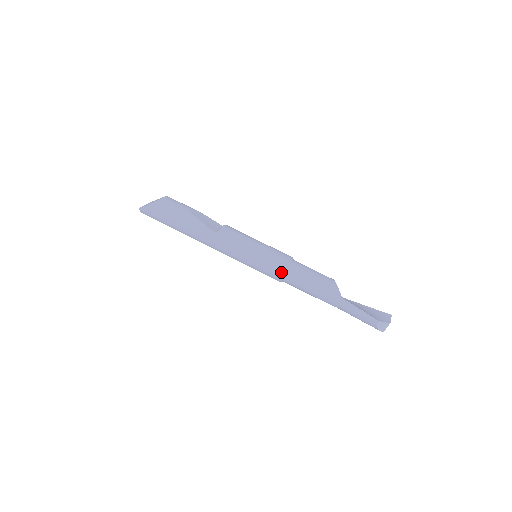
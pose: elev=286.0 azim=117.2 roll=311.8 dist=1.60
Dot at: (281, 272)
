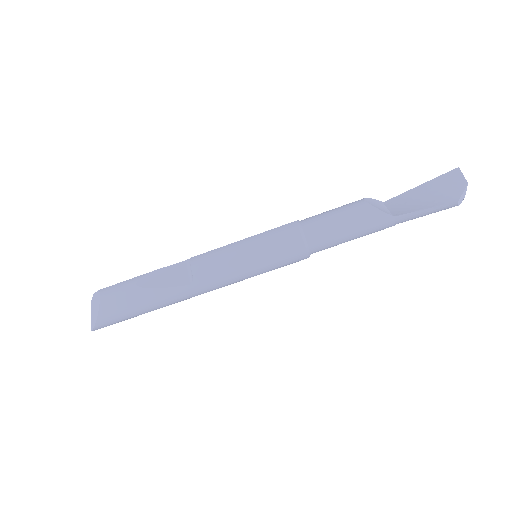
Dot at: (303, 255)
